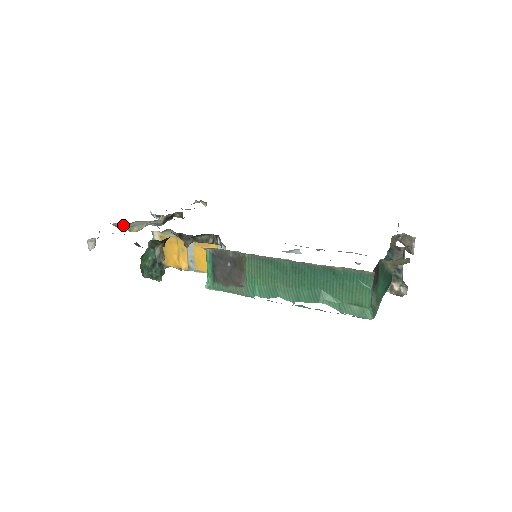
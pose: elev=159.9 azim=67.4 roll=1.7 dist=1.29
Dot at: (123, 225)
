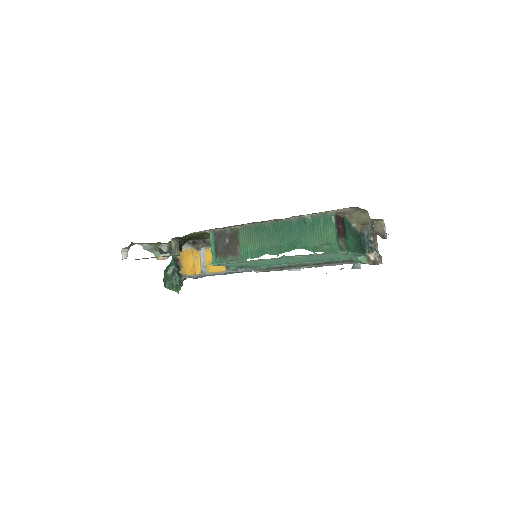
Dot at: (151, 247)
